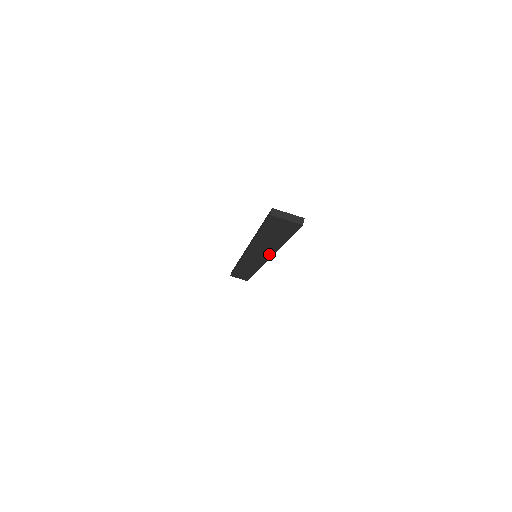
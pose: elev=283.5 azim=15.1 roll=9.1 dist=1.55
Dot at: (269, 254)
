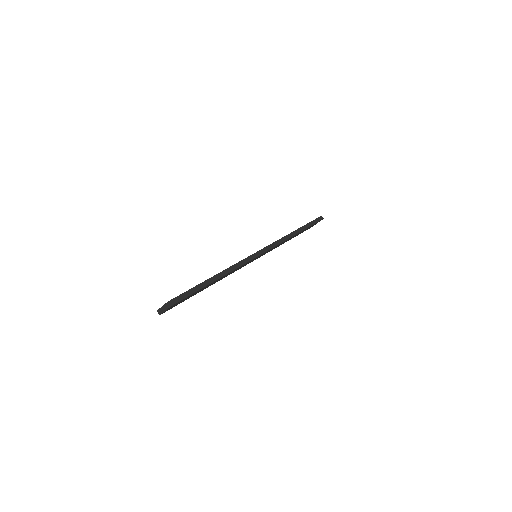
Dot at: (243, 265)
